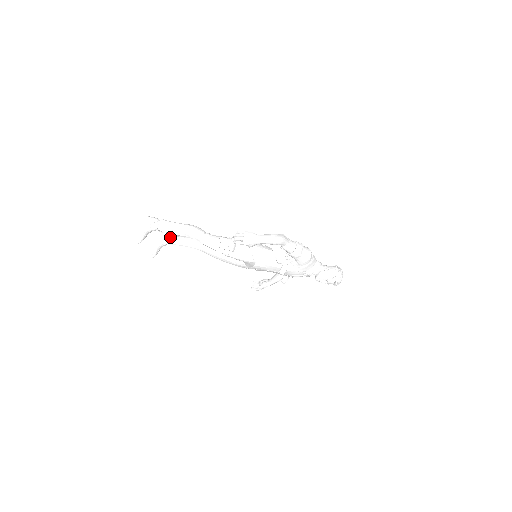
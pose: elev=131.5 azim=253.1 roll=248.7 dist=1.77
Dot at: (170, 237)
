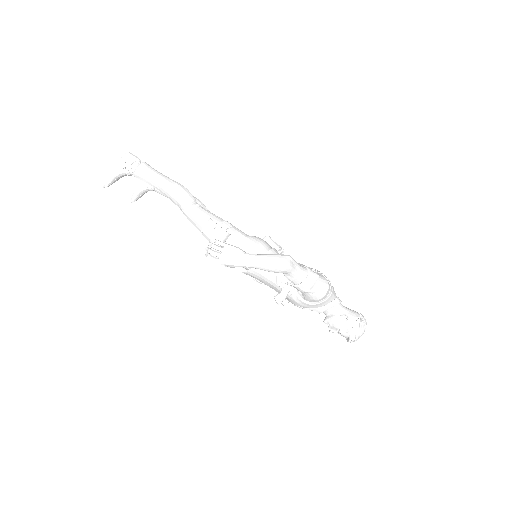
Dot at: occluded
